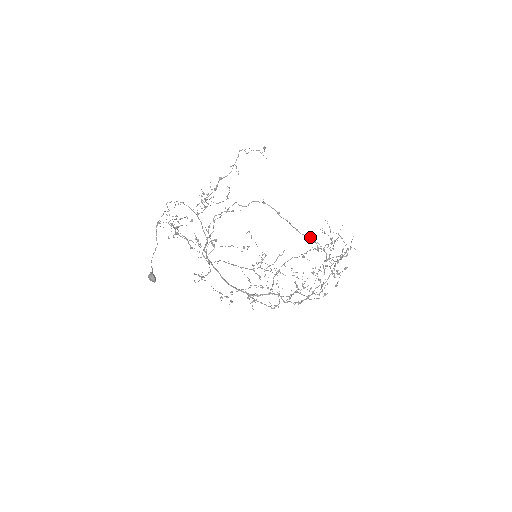
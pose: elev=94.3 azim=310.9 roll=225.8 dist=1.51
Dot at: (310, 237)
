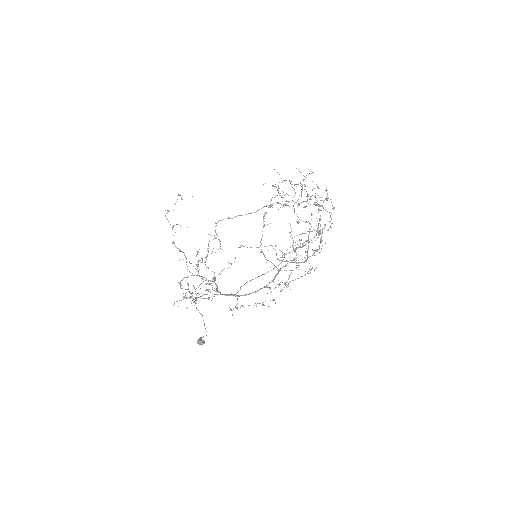
Dot at: occluded
